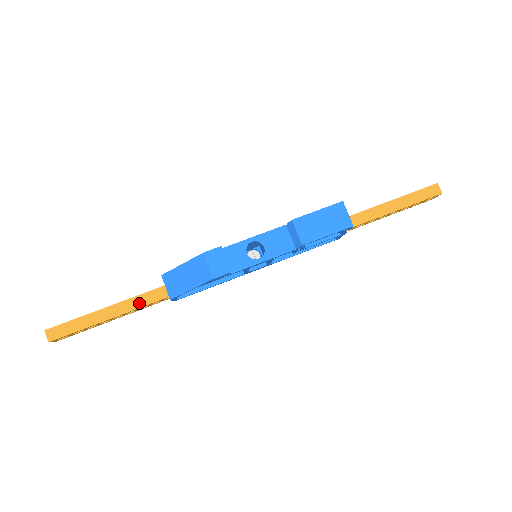
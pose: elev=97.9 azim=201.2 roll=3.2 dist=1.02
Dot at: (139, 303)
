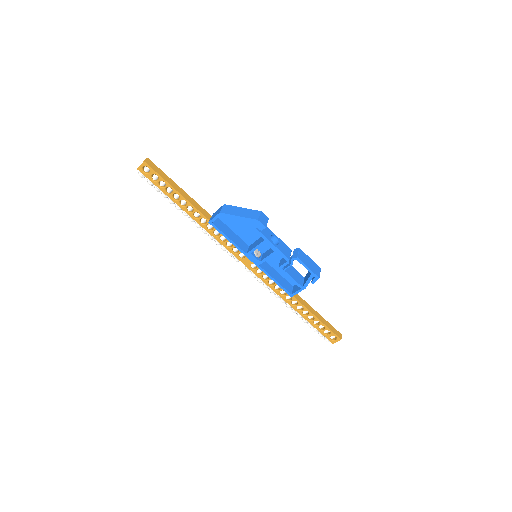
Dot at: (194, 204)
